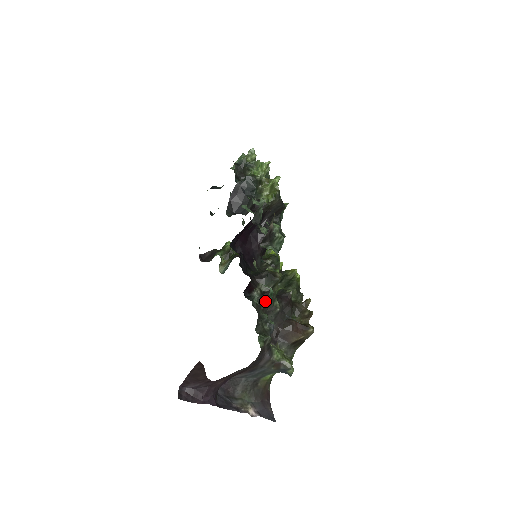
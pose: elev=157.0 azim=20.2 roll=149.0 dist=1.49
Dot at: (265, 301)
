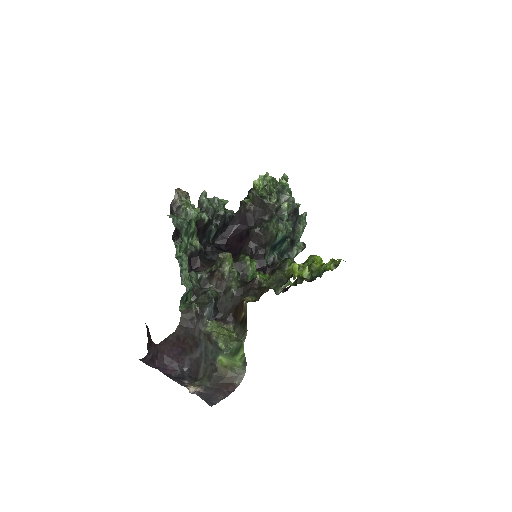
Dot at: (212, 278)
